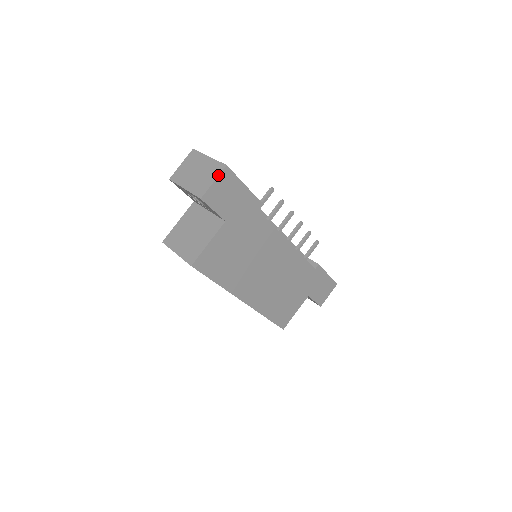
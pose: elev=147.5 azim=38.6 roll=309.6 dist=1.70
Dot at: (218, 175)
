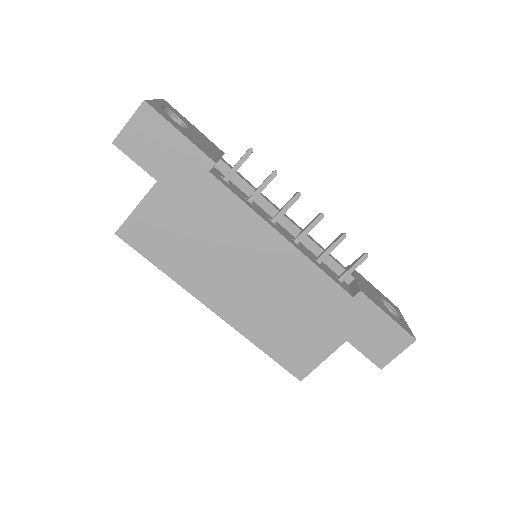
Dot at: (134, 113)
